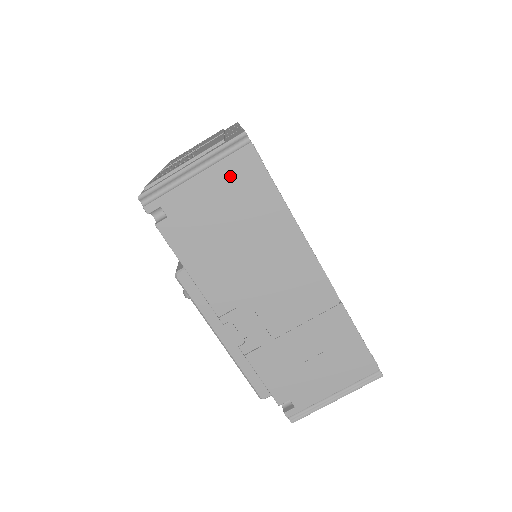
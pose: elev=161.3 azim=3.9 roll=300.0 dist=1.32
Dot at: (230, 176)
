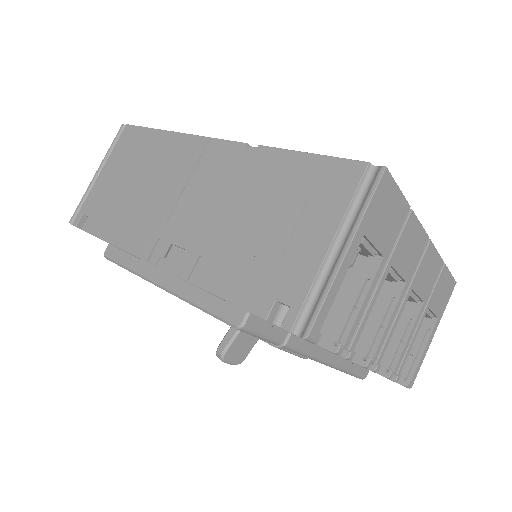
Dot at: (120, 153)
